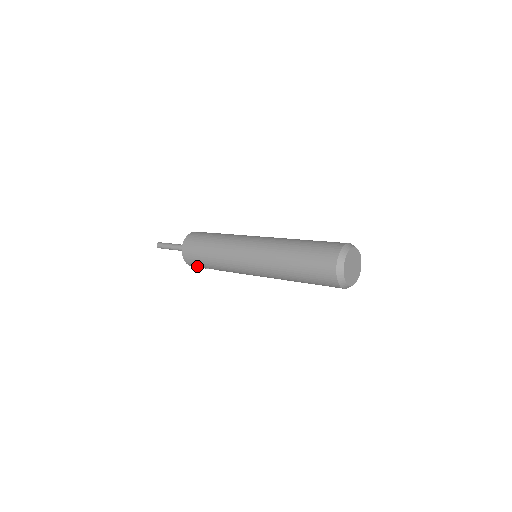
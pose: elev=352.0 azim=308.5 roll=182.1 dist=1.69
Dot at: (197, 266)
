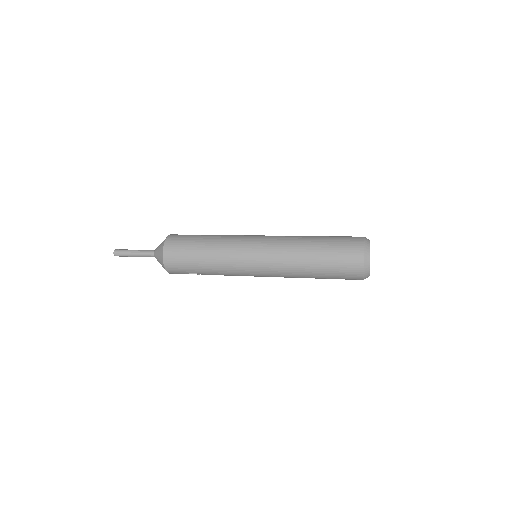
Dot at: (179, 271)
